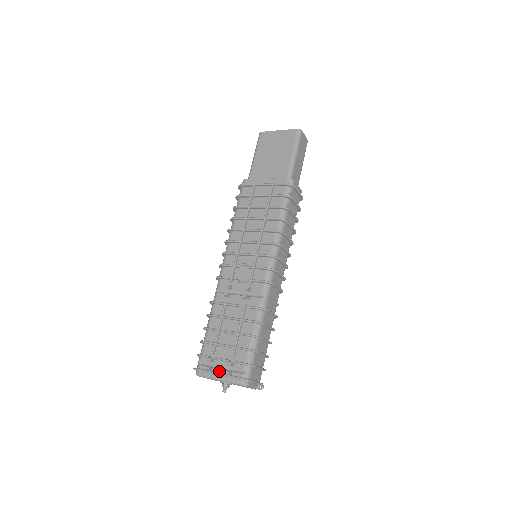
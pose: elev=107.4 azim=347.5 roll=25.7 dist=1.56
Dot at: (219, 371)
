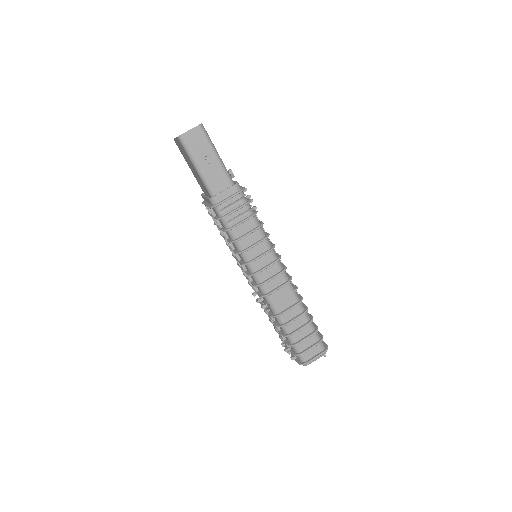
Dot at: occluded
